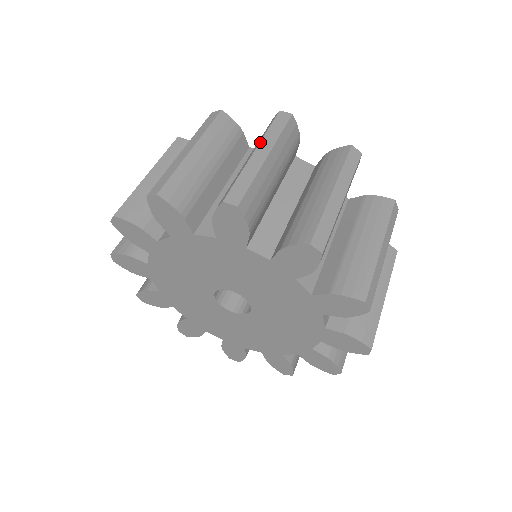
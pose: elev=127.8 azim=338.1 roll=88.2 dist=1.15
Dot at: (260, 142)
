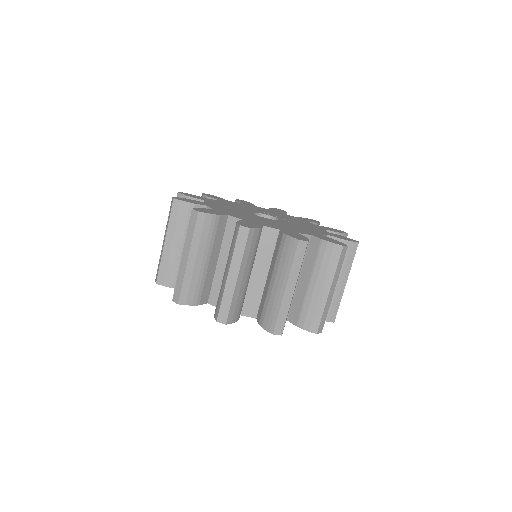
Dot at: (333, 282)
